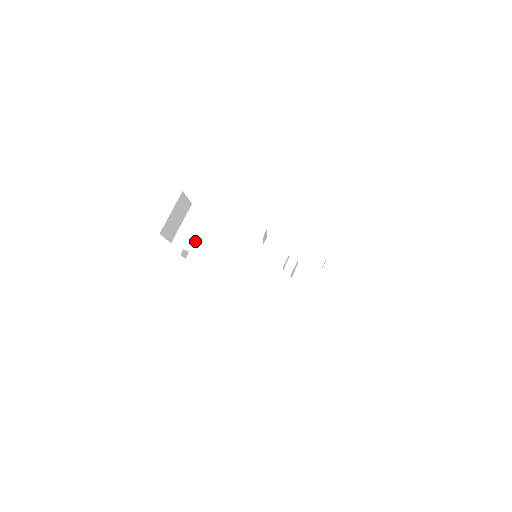
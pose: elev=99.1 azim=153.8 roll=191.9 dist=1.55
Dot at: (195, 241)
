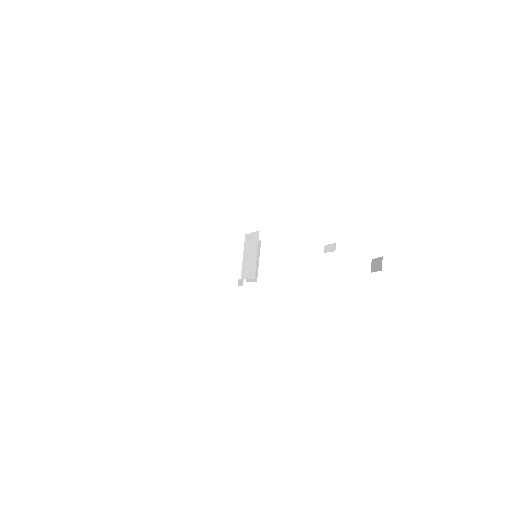
Dot at: (203, 262)
